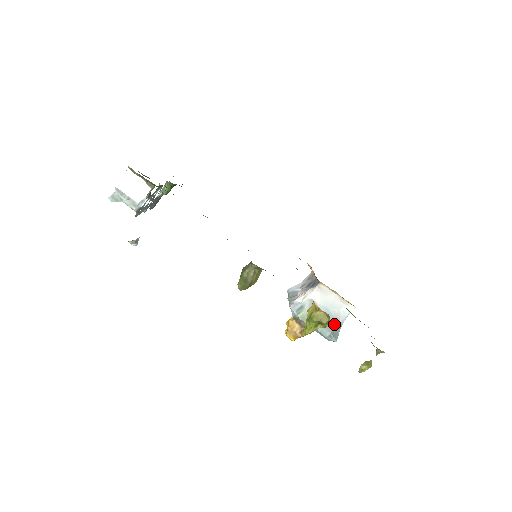
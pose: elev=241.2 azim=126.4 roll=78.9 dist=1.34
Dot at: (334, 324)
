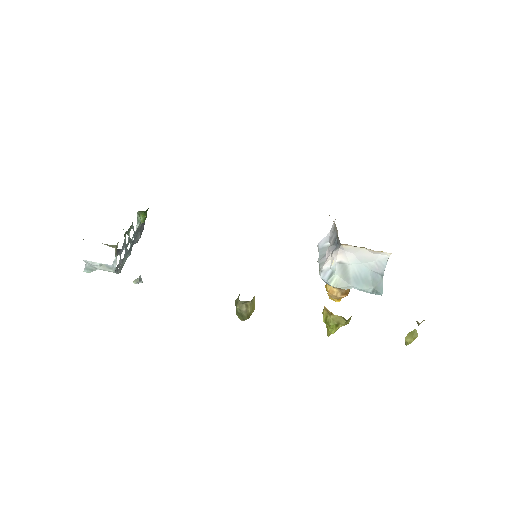
Dot at: (374, 277)
